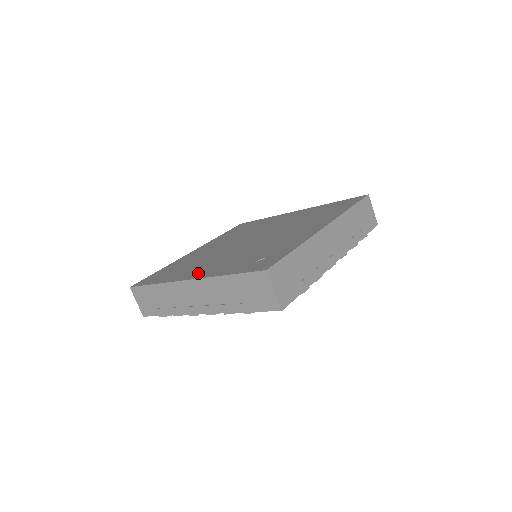
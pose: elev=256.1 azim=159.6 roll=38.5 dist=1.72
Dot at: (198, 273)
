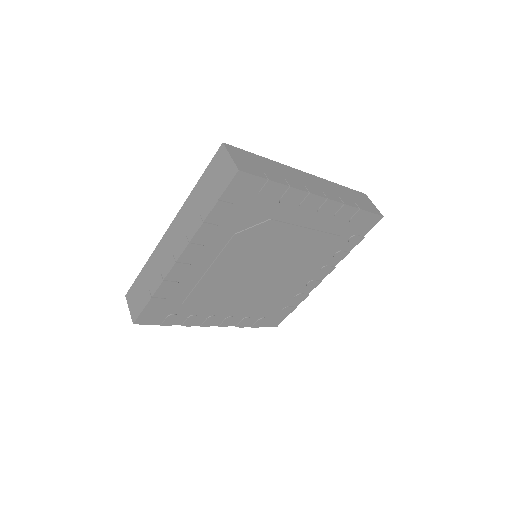
Dot at: occluded
